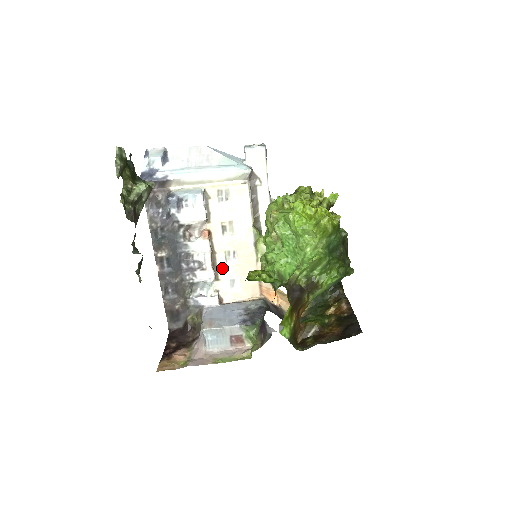
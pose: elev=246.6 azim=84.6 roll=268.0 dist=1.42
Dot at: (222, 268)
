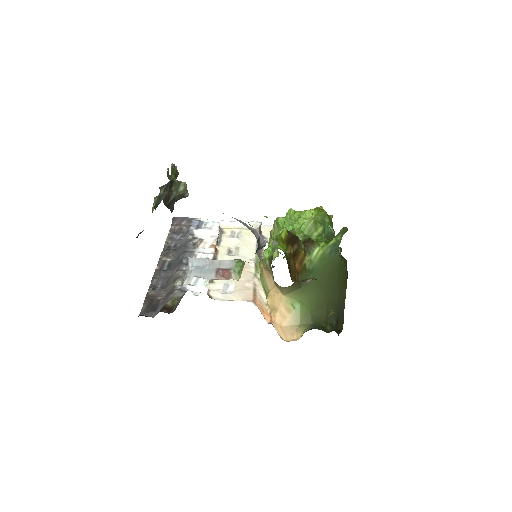
Dot at: occluded
